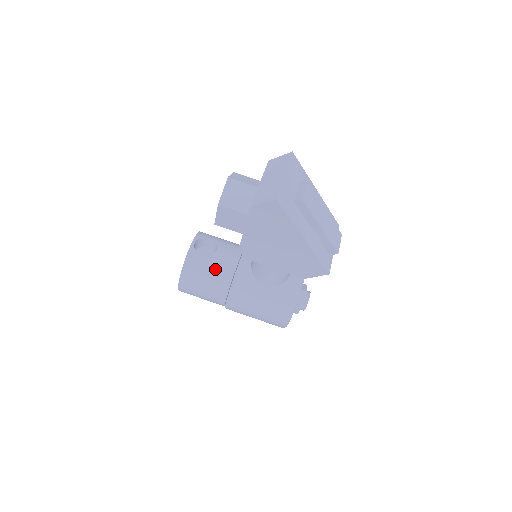
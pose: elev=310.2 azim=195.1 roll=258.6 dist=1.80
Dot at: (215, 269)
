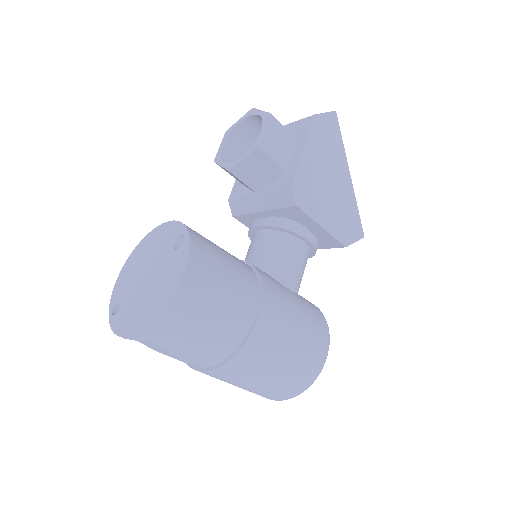
Dot at: (229, 254)
